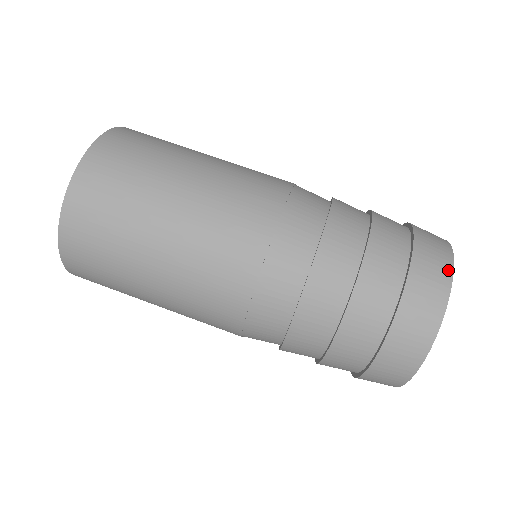
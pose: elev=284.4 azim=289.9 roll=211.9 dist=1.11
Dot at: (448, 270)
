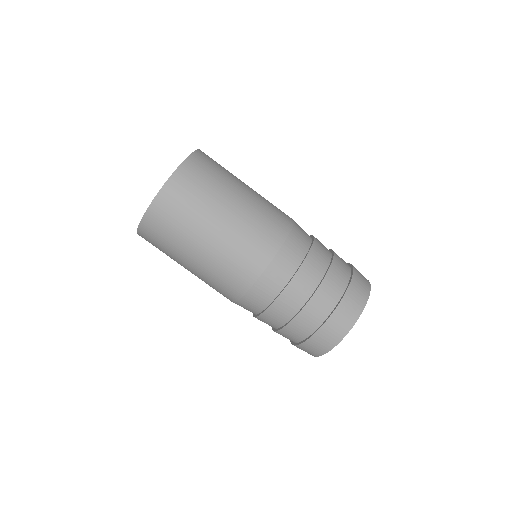
Dot at: (368, 289)
